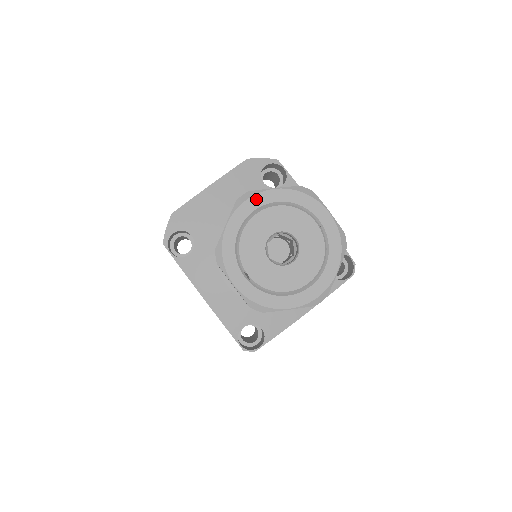
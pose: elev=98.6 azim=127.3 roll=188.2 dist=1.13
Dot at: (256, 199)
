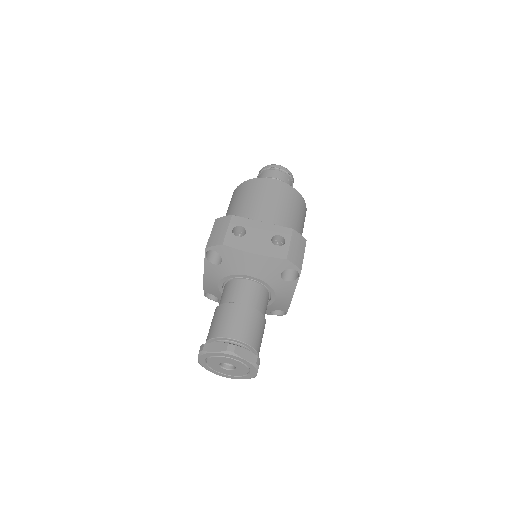
Dot at: (234, 357)
